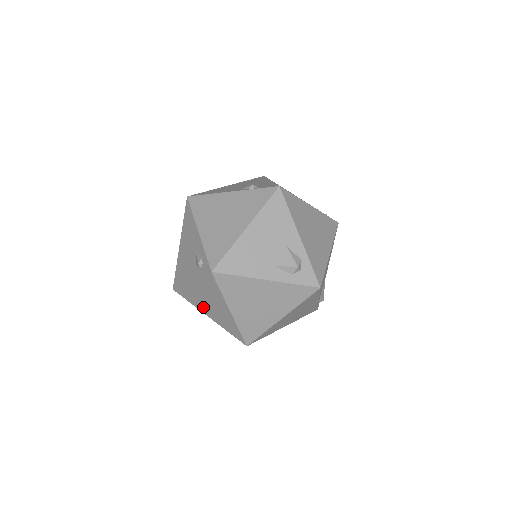
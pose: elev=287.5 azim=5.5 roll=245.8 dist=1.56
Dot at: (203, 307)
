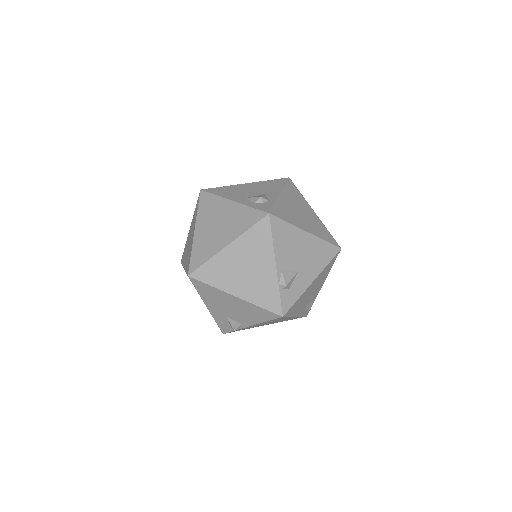
Dot at: occluded
